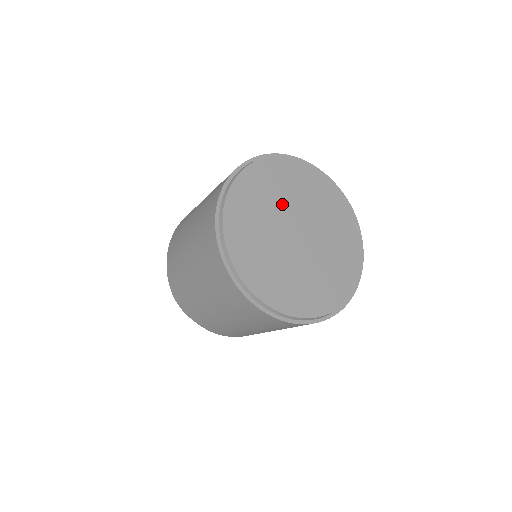
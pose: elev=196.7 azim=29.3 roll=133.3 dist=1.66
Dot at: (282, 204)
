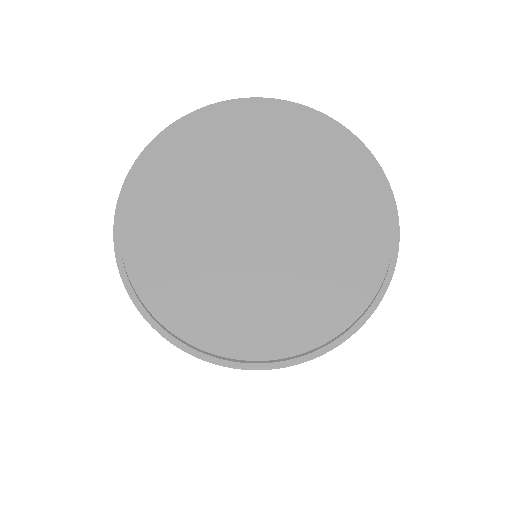
Dot at: (264, 169)
